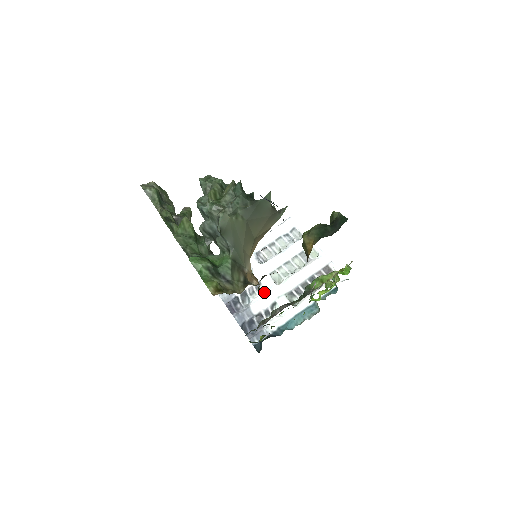
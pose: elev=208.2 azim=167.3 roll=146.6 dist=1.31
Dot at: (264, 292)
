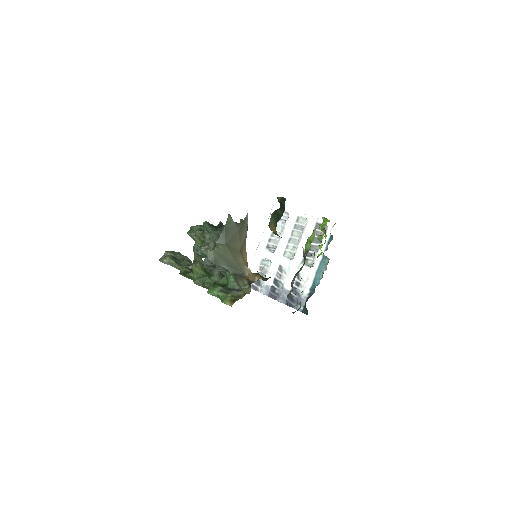
Dot at: (287, 271)
